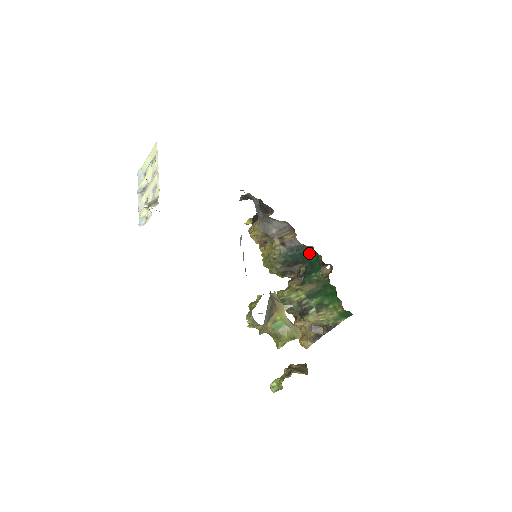
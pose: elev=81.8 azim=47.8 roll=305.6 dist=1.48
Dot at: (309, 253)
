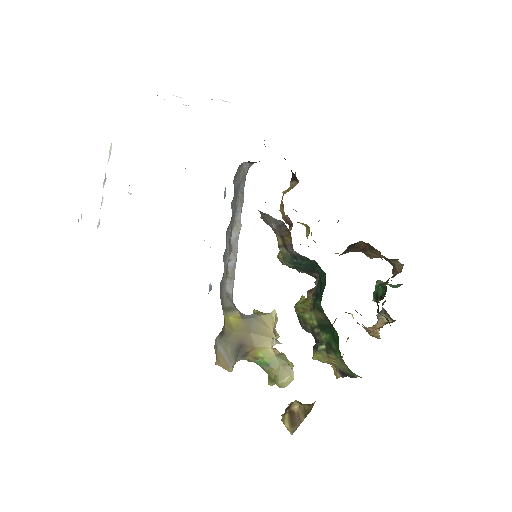
Dot at: (317, 267)
